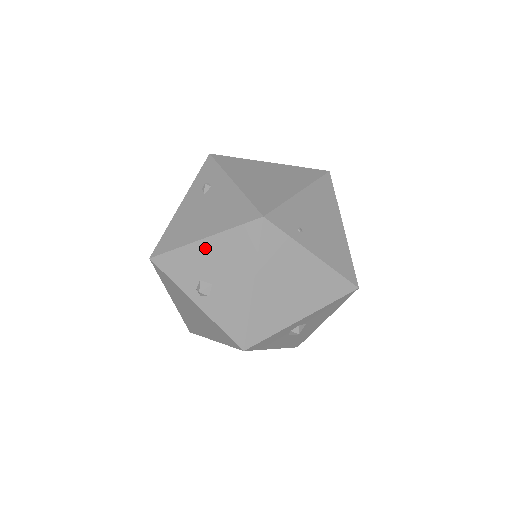
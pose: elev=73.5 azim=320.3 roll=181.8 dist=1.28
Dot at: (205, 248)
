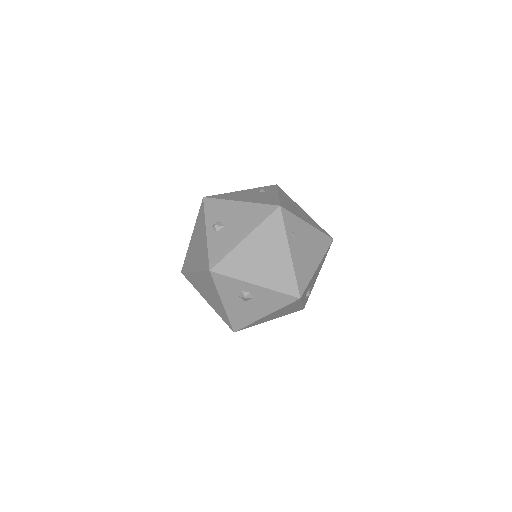
Dot at: (237, 206)
